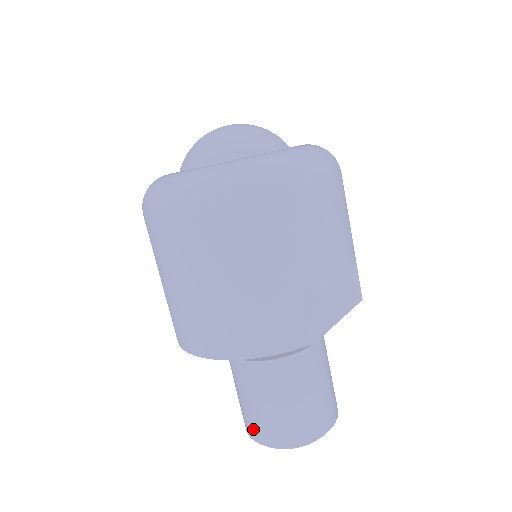
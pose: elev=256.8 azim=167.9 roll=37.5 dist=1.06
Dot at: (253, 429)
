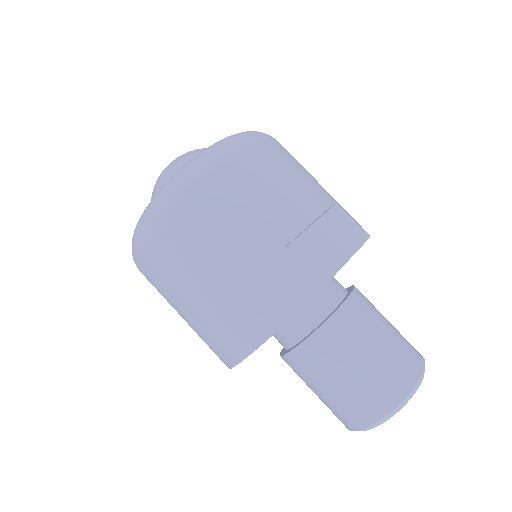
Dot at: (342, 418)
